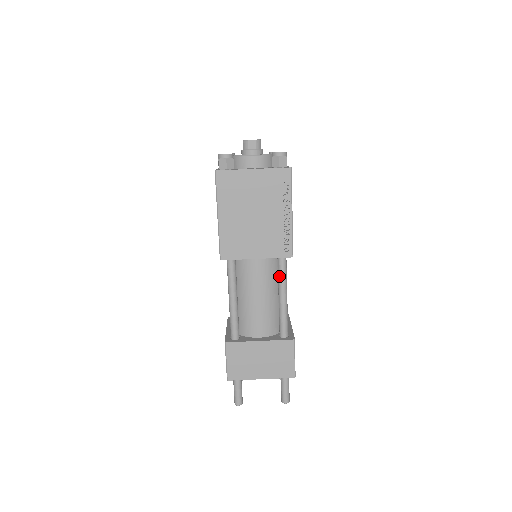
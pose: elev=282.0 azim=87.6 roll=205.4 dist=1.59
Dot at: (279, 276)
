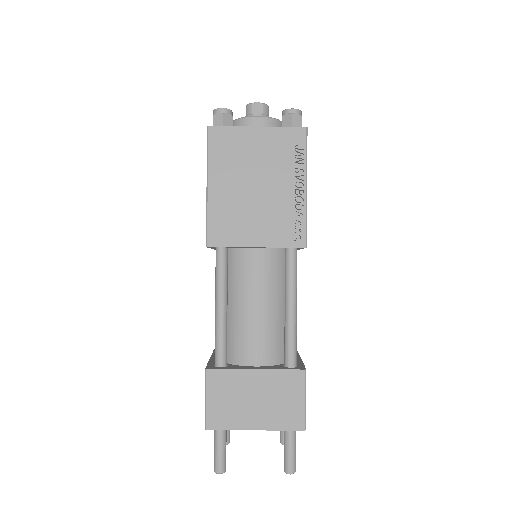
Dot at: (286, 276)
